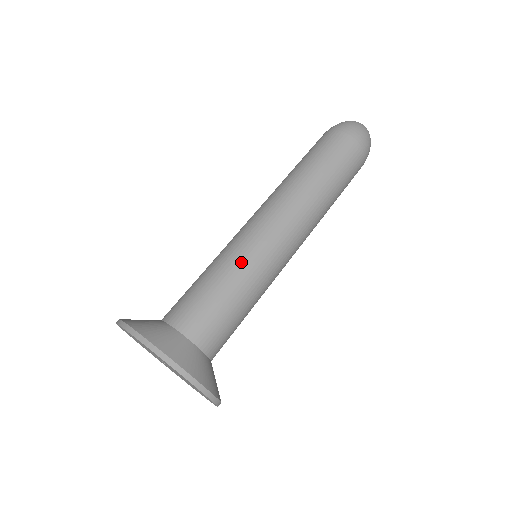
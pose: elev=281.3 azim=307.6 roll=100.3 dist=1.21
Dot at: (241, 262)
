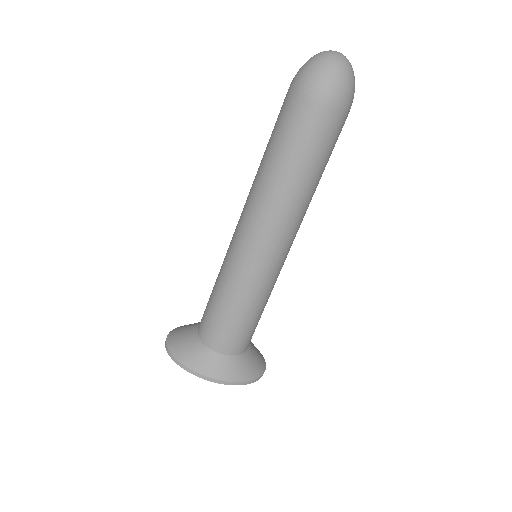
Dot at: (245, 289)
